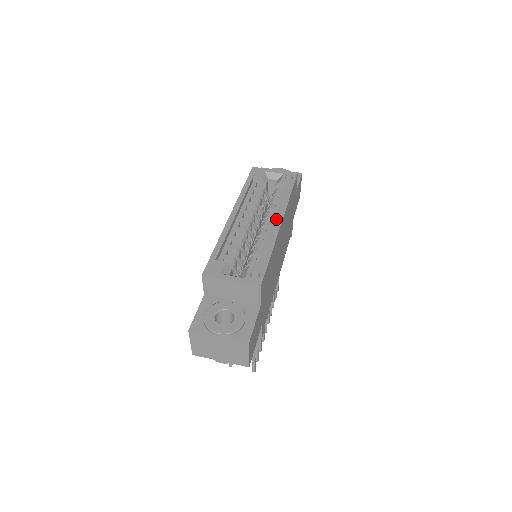
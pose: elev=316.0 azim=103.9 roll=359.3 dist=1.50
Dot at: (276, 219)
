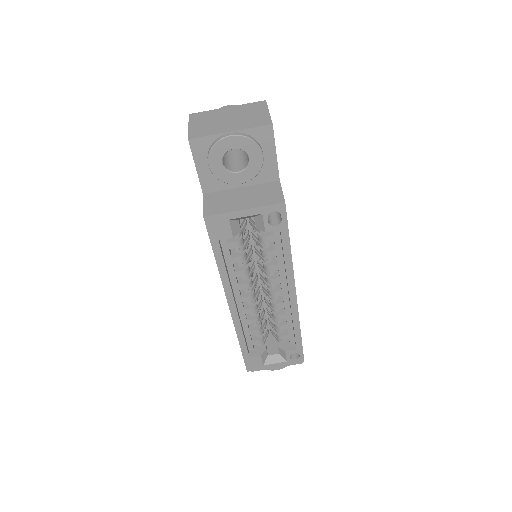
Dot at: (284, 285)
